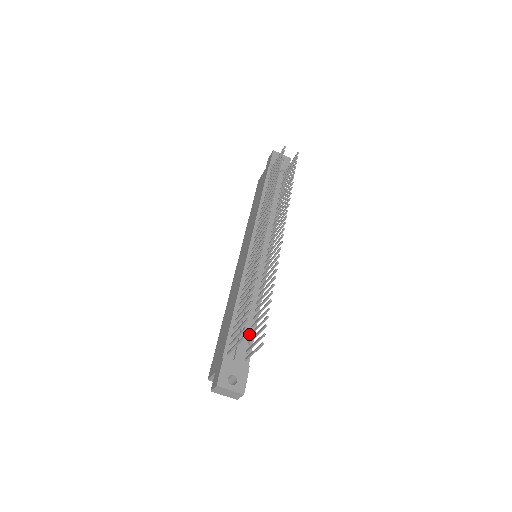
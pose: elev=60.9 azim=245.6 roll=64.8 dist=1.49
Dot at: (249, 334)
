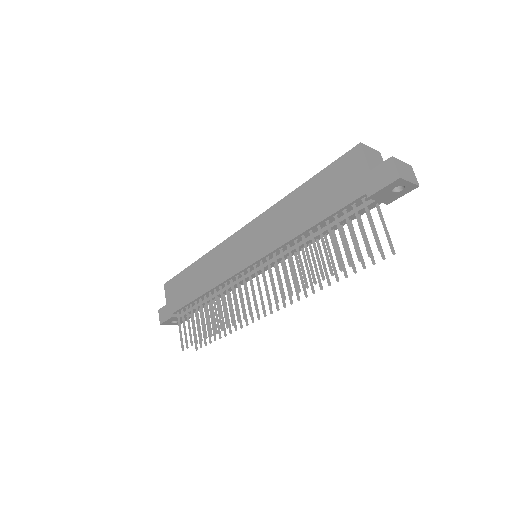
Dot at: occluded
